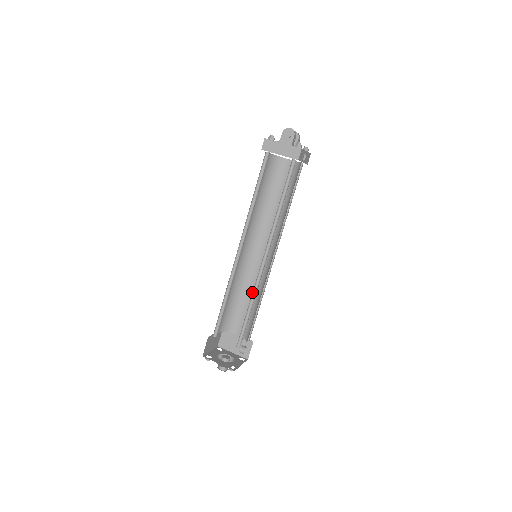
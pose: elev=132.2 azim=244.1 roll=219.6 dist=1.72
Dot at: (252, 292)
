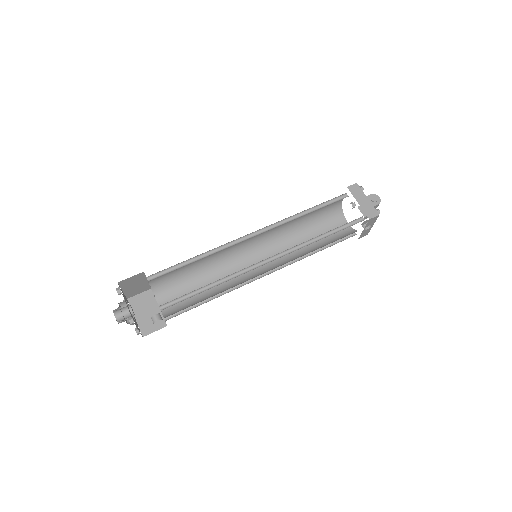
Dot at: occluded
